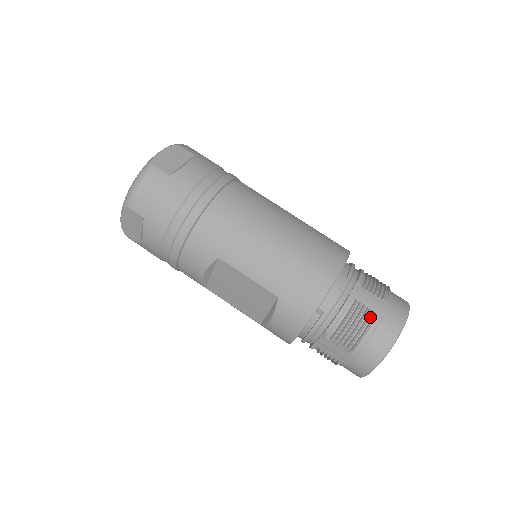
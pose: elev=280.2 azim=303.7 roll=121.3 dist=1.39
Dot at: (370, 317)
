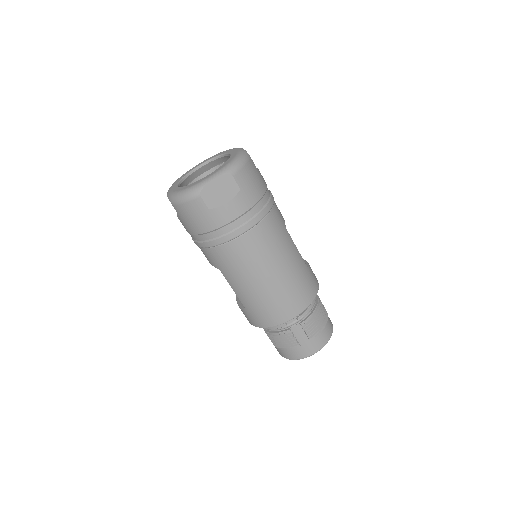
Dot at: (294, 344)
